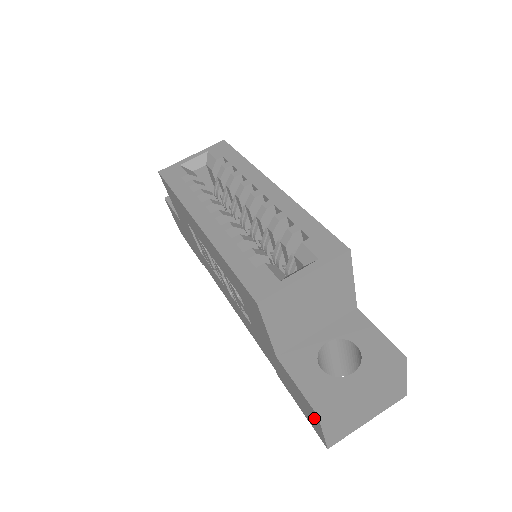
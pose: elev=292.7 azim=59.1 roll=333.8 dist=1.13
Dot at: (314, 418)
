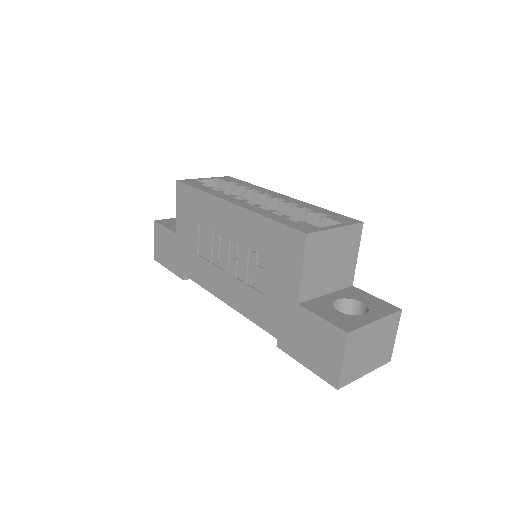
Dot at: (335, 348)
